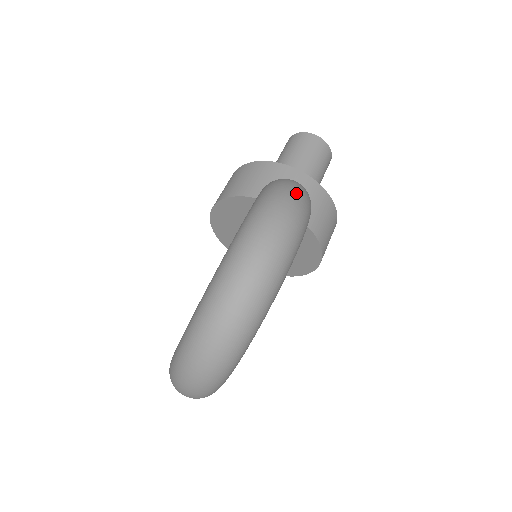
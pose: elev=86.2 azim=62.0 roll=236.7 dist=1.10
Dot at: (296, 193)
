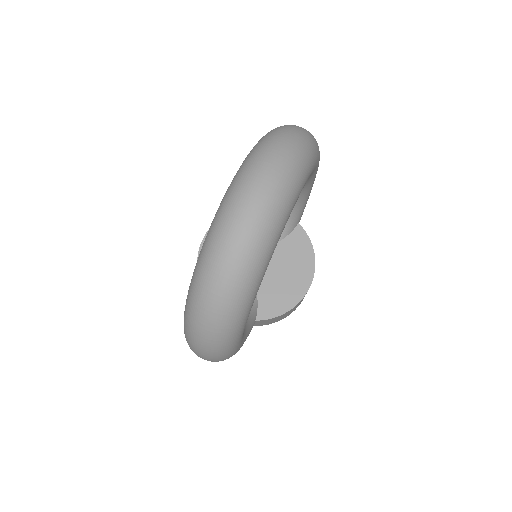
Dot at: occluded
